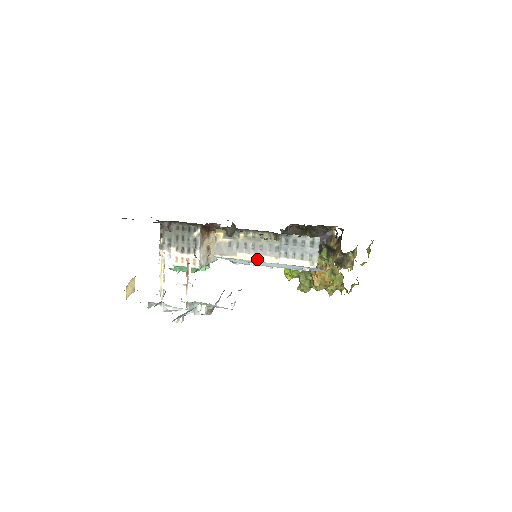
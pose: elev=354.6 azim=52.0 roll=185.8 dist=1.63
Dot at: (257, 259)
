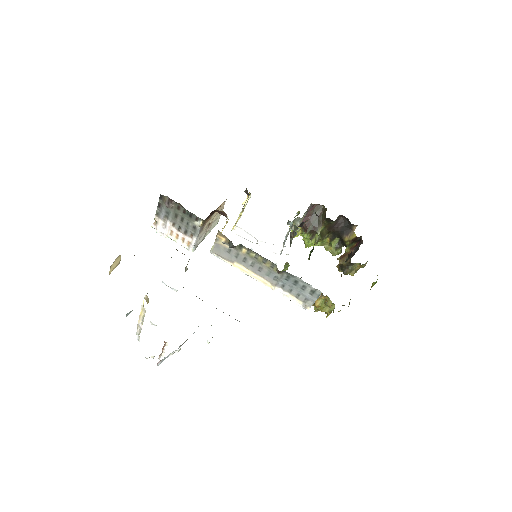
Dot at: (253, 276)
